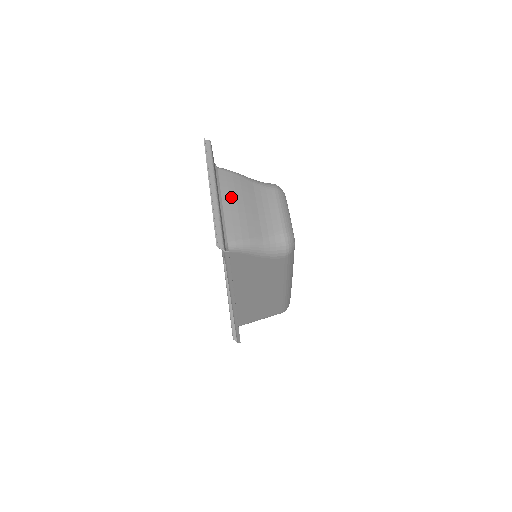
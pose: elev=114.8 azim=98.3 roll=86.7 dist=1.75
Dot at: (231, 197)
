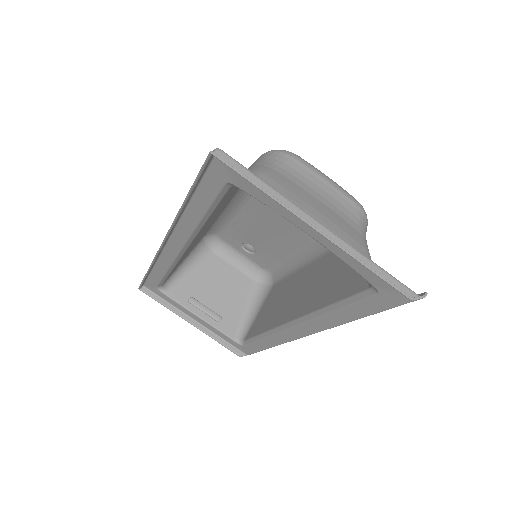
Dot at: occluded
